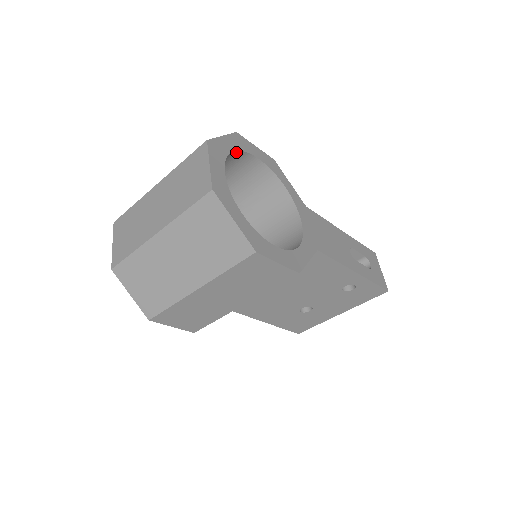
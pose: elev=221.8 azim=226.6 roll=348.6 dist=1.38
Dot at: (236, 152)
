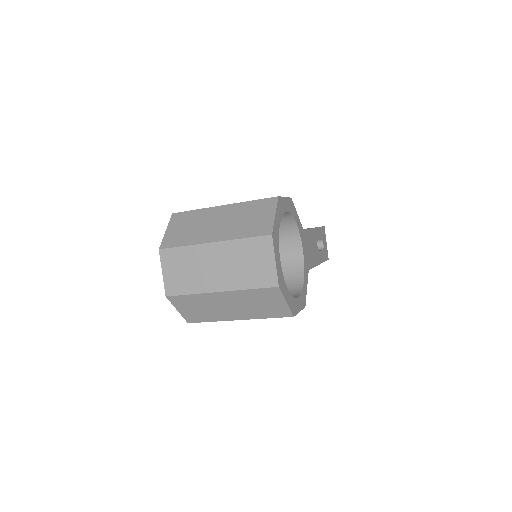
Dot at: occluded
